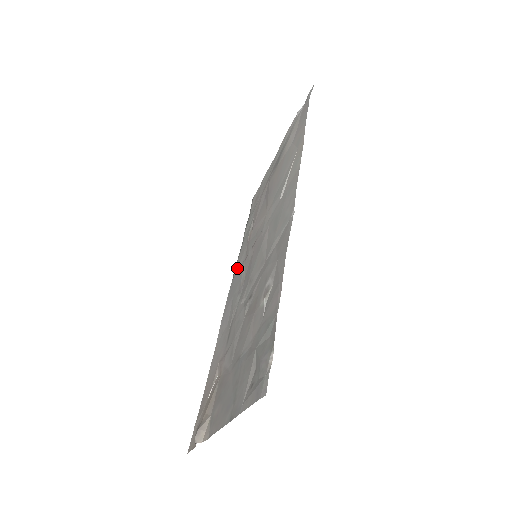
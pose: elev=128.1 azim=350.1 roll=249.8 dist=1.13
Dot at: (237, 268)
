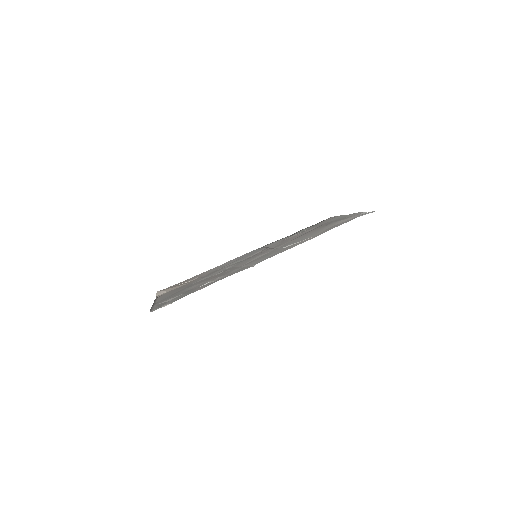
Dot at: (267, 245)
